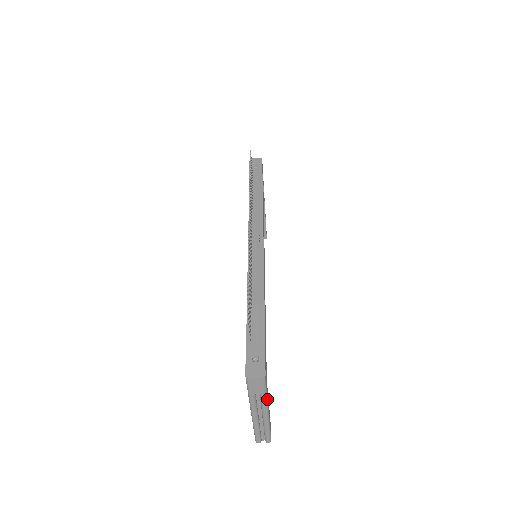
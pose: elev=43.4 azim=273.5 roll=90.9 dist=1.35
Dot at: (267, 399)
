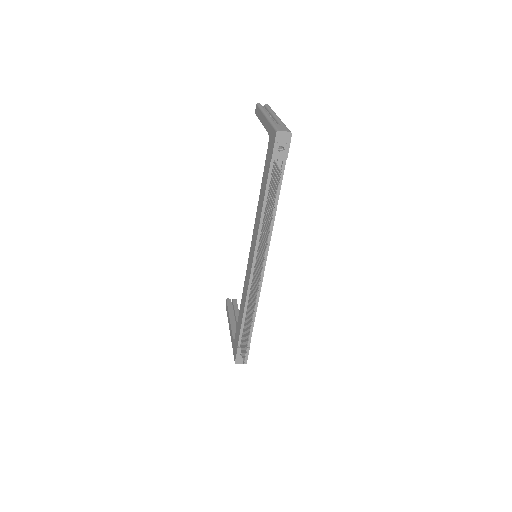
Dot at: occluded
